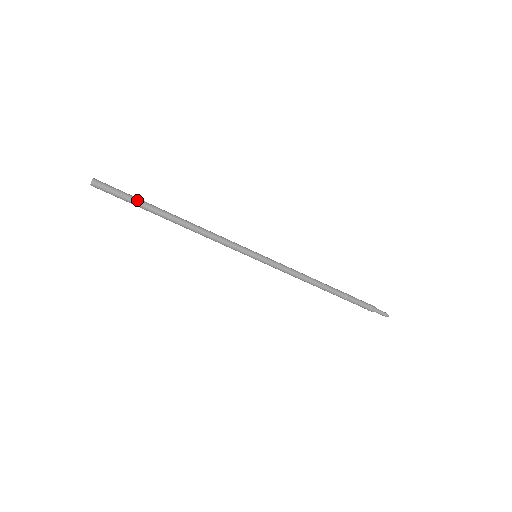
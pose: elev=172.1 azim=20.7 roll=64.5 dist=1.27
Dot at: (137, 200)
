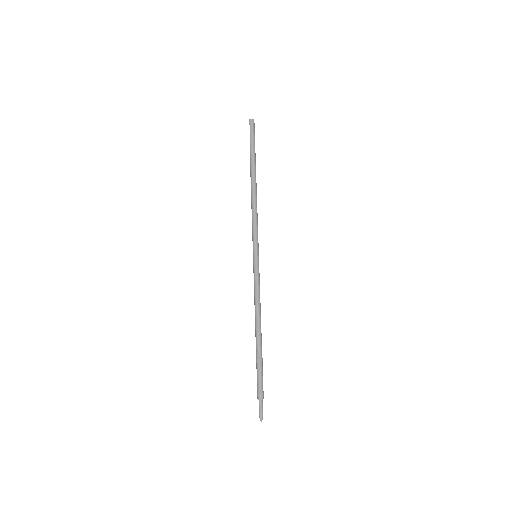
Dot at: occluded
